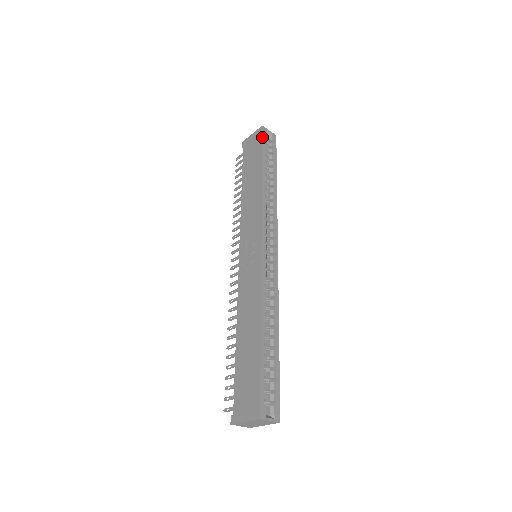
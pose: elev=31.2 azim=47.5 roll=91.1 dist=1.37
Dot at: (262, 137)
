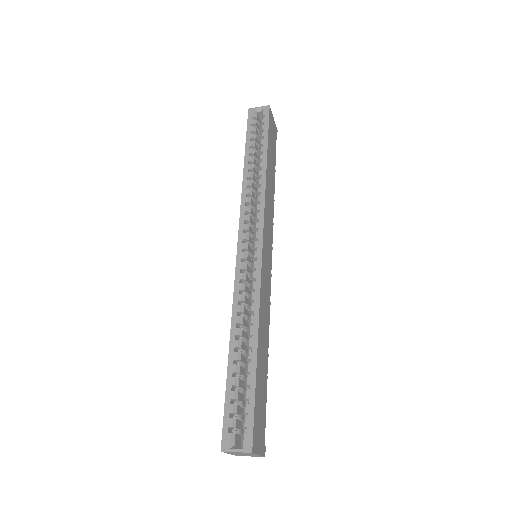
Dot at: (247, 122)
